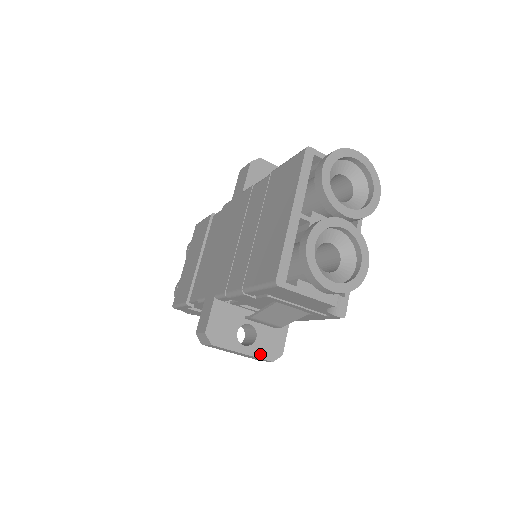
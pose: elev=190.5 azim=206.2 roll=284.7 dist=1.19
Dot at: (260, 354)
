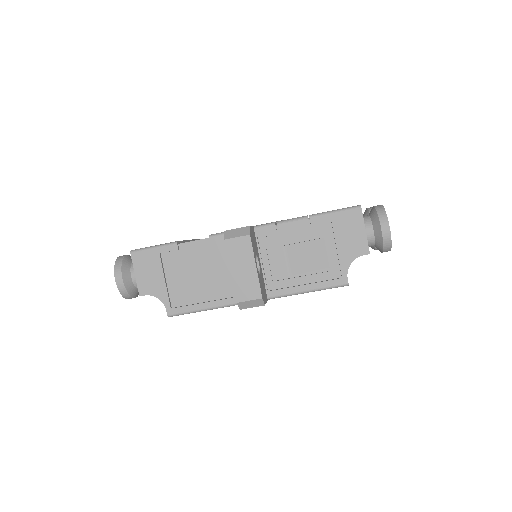
Dot at: (260, 283)
